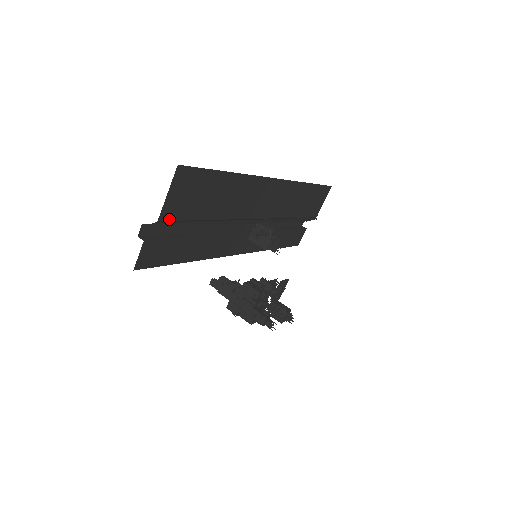
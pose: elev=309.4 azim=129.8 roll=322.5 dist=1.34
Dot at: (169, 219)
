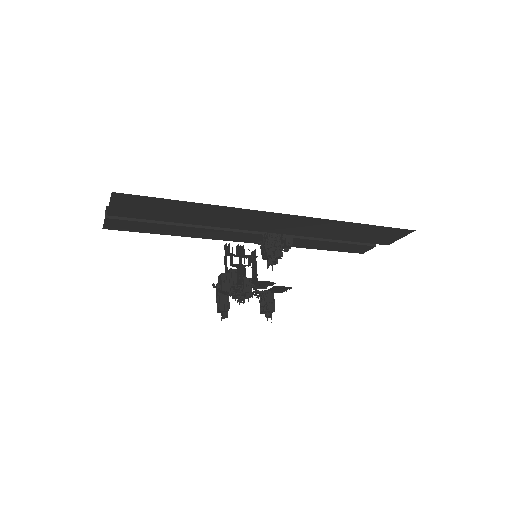
Dot at: (121, 216)
